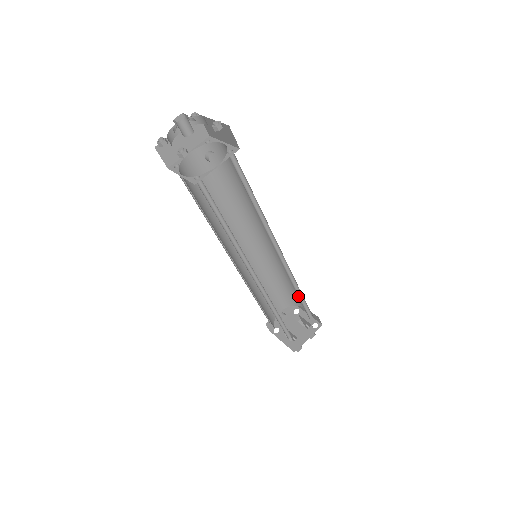
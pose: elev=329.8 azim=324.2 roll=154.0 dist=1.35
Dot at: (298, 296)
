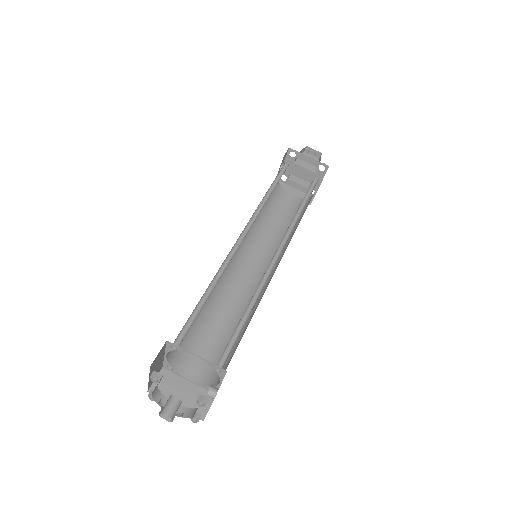
Dot at: occluded
